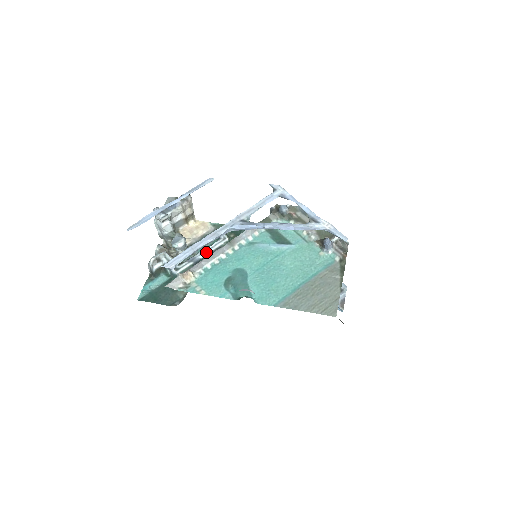
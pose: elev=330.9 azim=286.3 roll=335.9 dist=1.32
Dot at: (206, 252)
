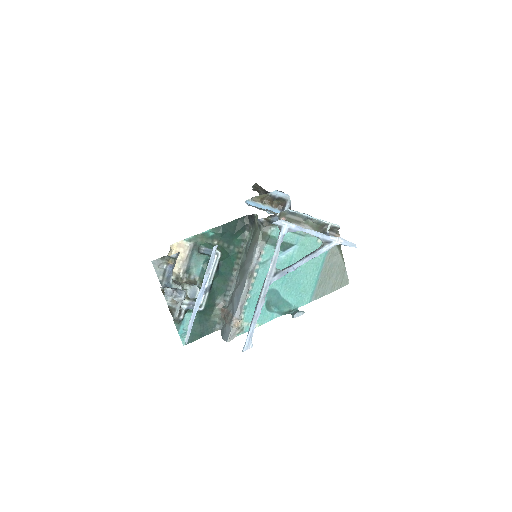
Dot at: (212, 277)
